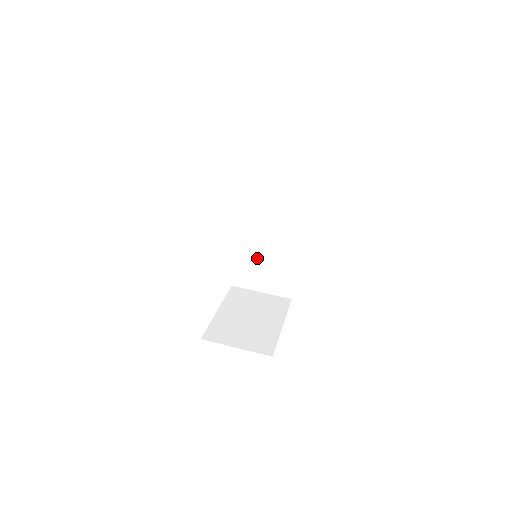
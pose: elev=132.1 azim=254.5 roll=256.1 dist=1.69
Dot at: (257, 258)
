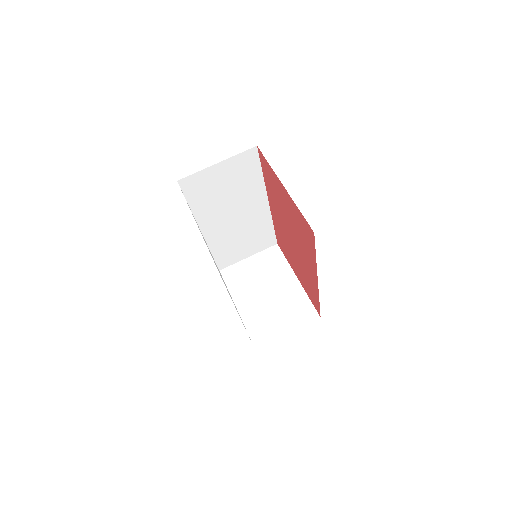
Dot at: (233, 239)
